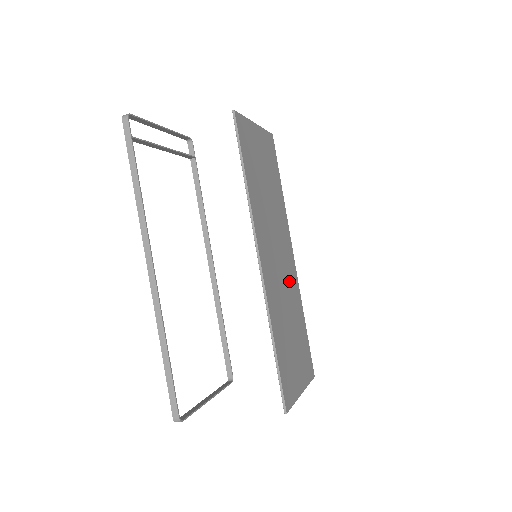
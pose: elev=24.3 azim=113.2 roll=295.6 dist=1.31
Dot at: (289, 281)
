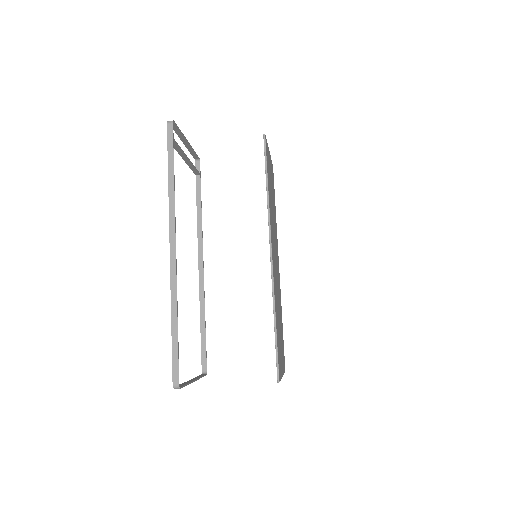
Dot at: (278, 282)
